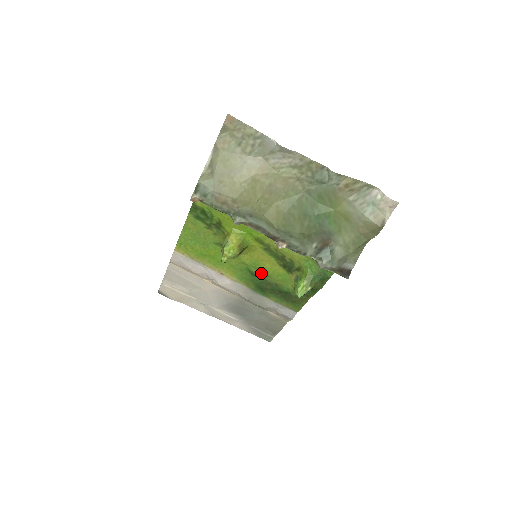
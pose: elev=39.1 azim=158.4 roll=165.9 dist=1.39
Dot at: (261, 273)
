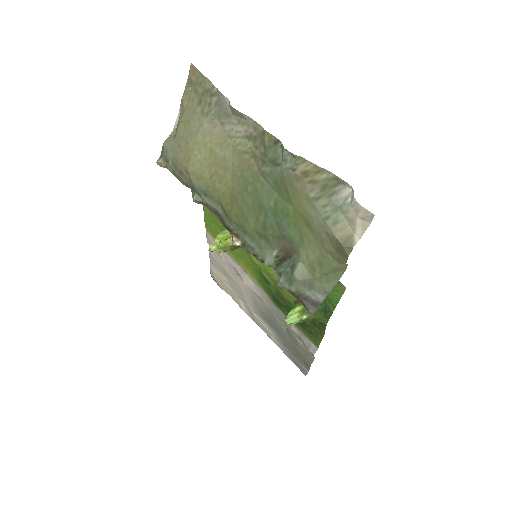
Dot at: (274, 282)
